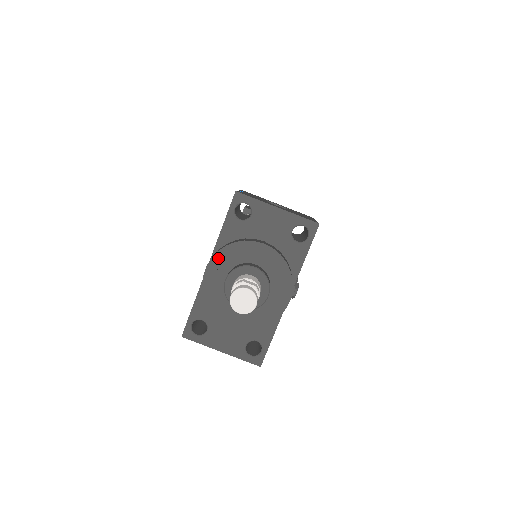
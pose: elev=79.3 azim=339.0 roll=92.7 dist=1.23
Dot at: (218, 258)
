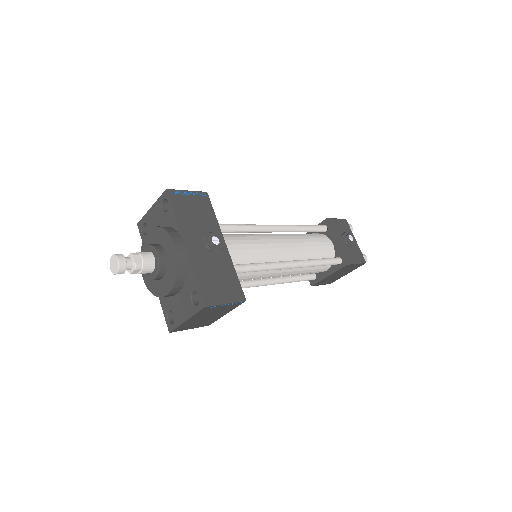
Dot at: occluded
